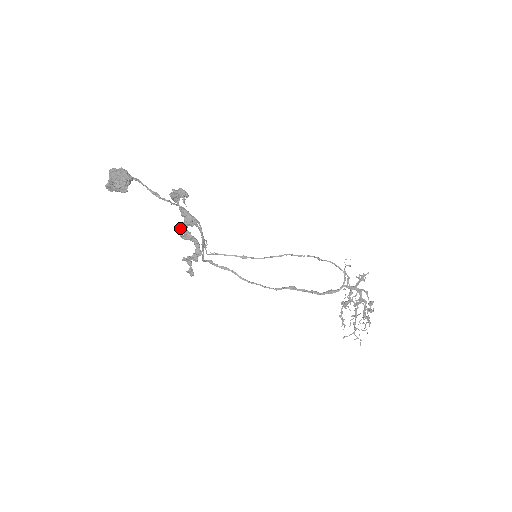
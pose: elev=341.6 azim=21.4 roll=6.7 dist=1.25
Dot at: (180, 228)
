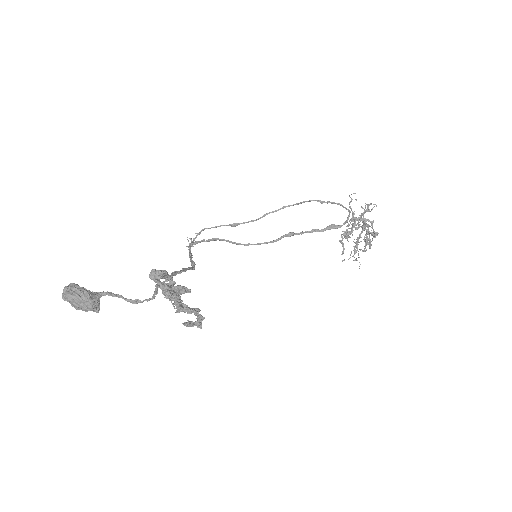
Dot at: occluded
